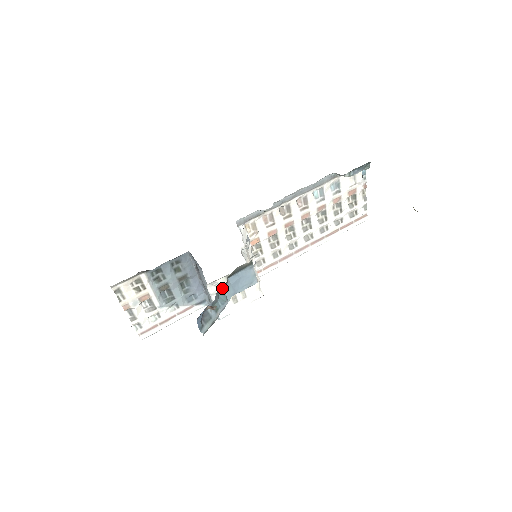
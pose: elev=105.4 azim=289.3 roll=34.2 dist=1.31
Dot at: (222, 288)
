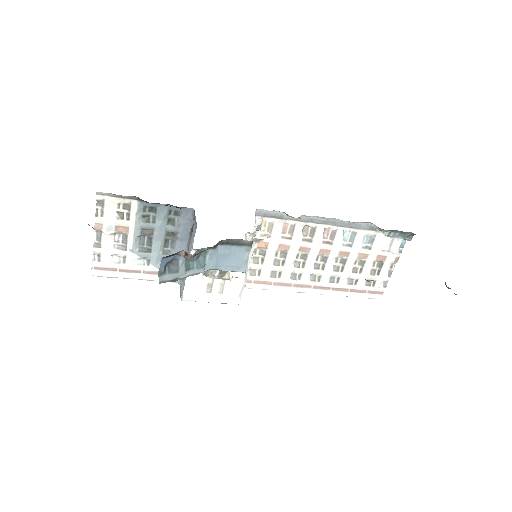
Dot at: (207, 250)
